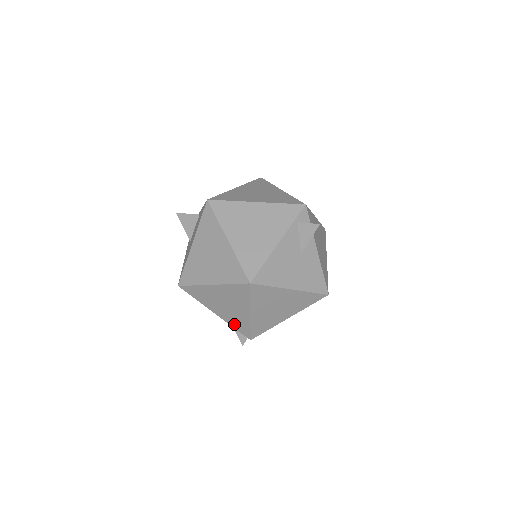
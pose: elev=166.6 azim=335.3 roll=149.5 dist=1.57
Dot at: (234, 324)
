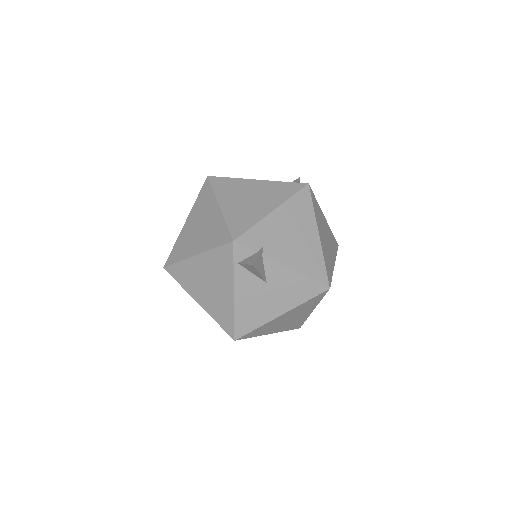
Dot at: occluded
